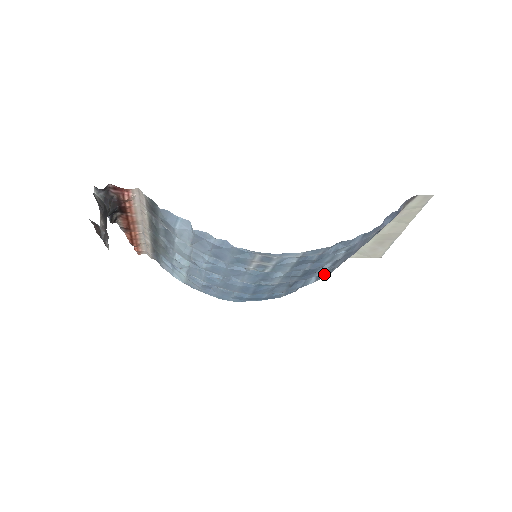
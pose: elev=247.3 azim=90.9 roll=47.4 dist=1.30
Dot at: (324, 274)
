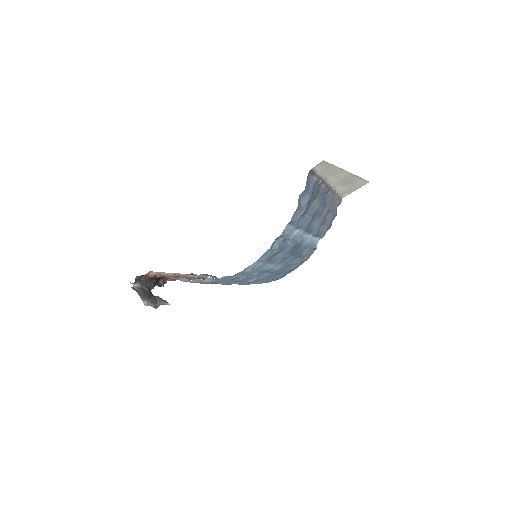
Dot at: (322, 230)
